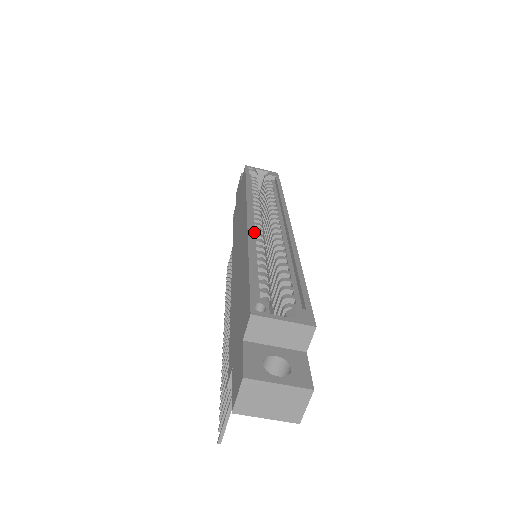
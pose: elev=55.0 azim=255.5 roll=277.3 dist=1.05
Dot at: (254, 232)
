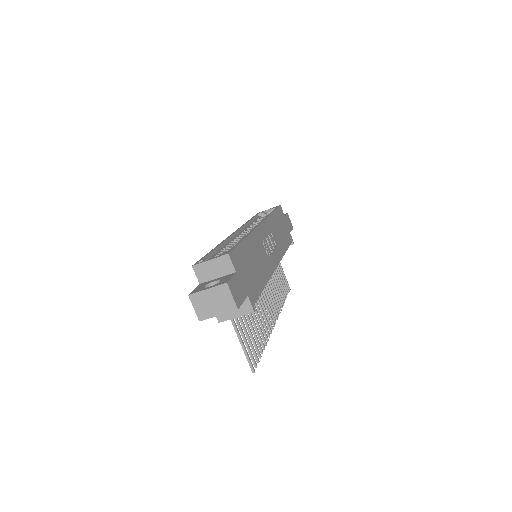
Dot at: (234, 239)
